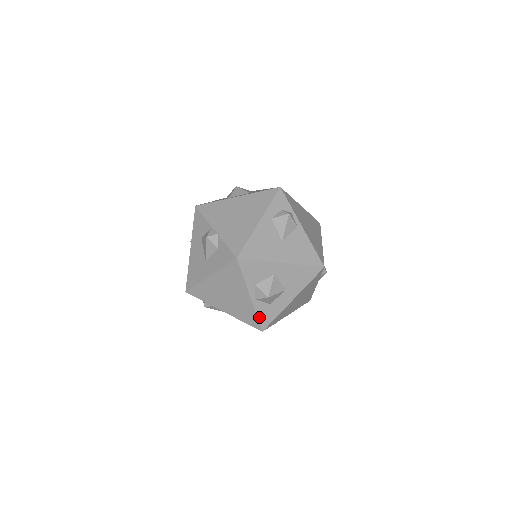
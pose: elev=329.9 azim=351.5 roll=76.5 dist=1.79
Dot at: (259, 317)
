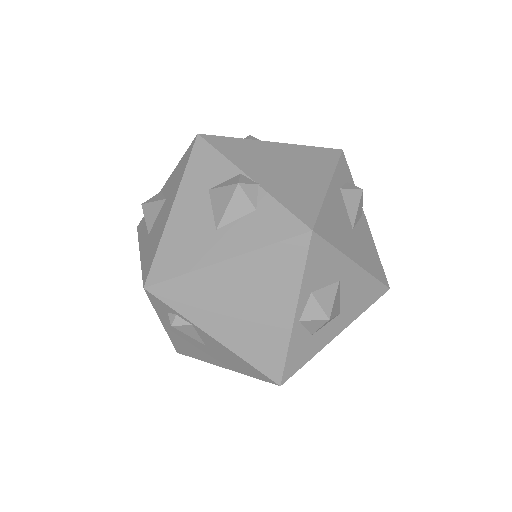
Dot at: (288, 357)
